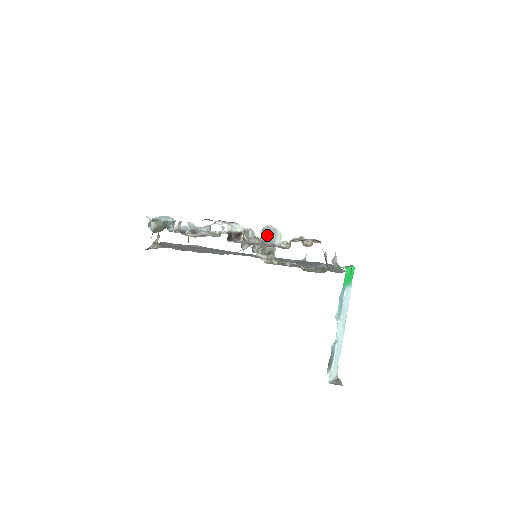
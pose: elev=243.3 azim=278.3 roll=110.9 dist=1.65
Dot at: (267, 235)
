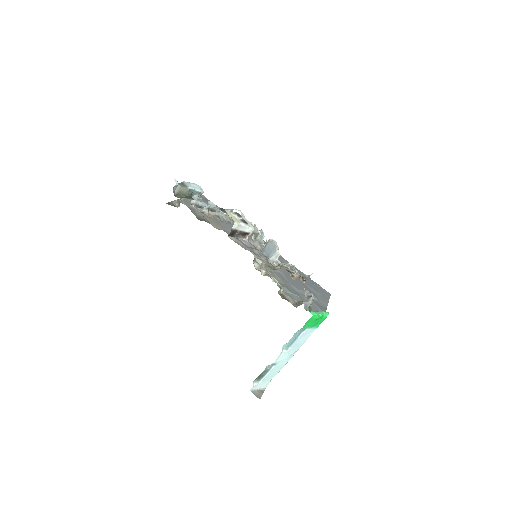
Dot at: (268, 247)
